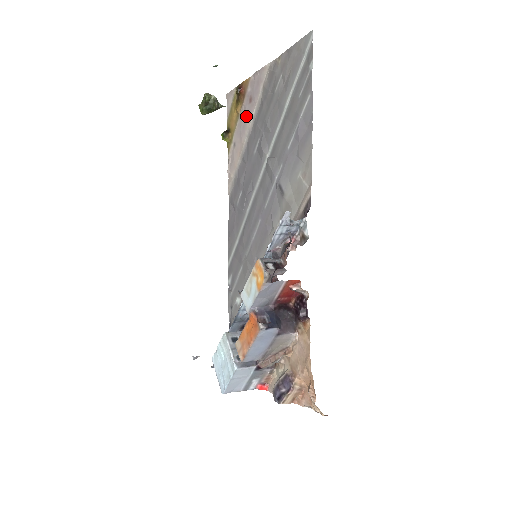
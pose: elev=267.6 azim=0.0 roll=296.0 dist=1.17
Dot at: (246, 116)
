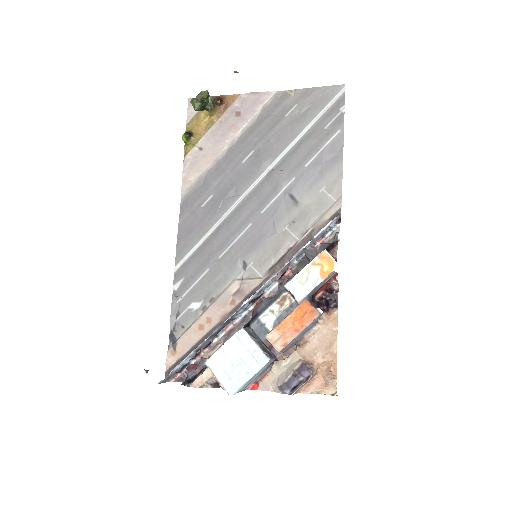
Dot at: (229, 126)
